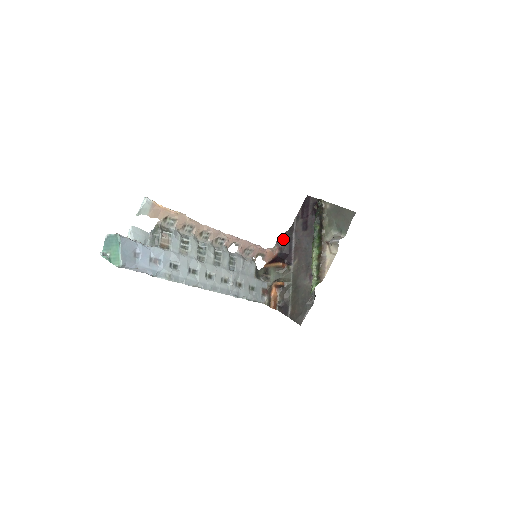
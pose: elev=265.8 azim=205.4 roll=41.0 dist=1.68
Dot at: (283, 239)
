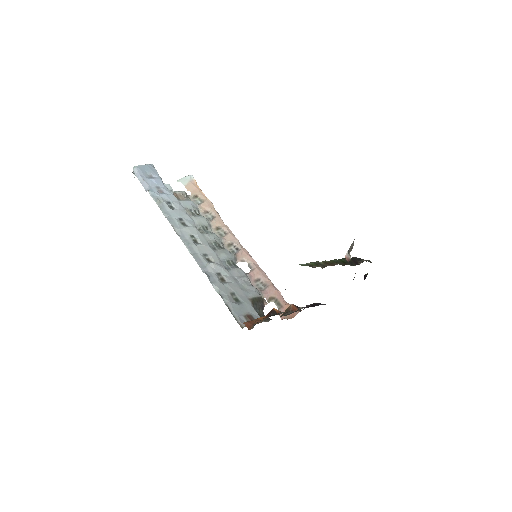
Dot at: (315, 303)
